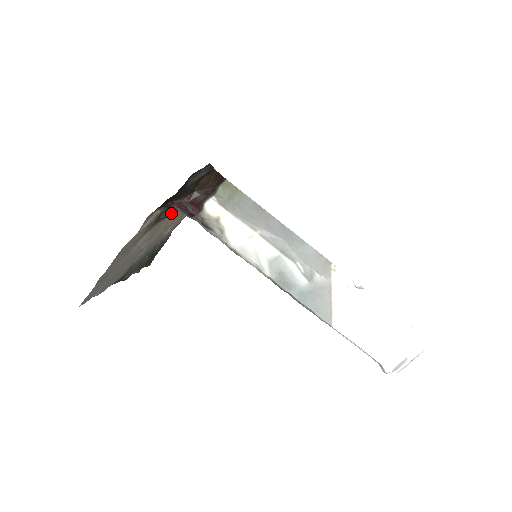
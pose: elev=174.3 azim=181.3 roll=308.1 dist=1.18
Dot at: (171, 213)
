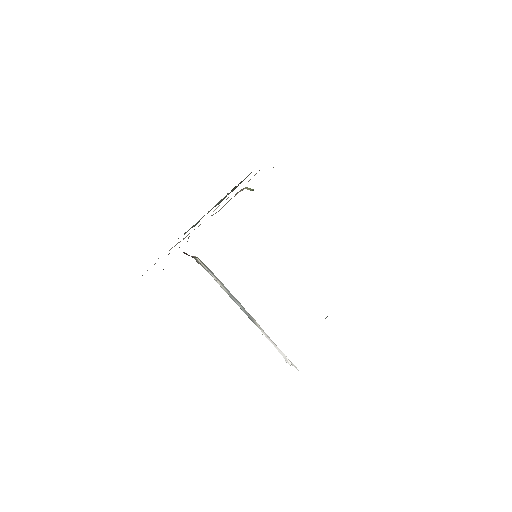
Dot at: occluded
